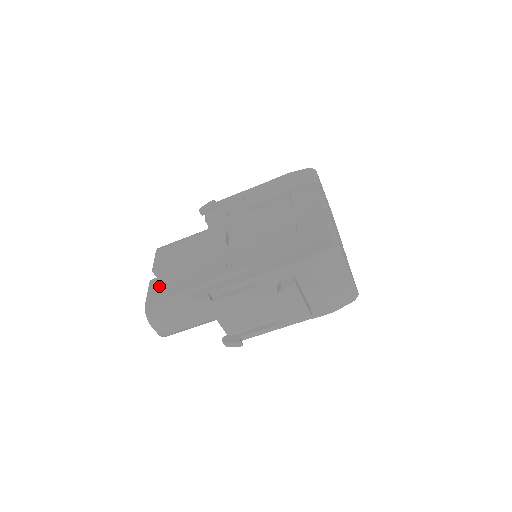
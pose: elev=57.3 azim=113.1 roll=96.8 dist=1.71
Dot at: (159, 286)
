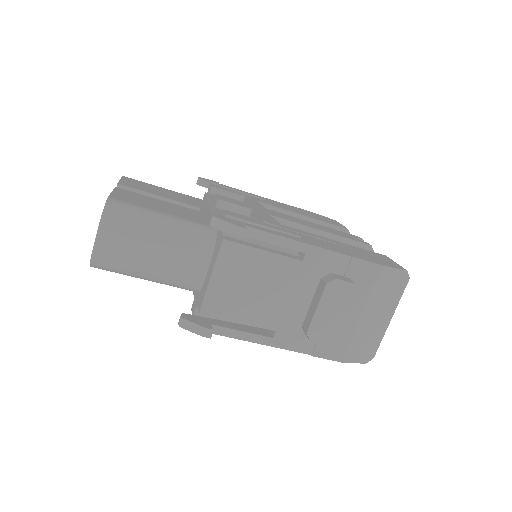
Dot at: (133, 196)
